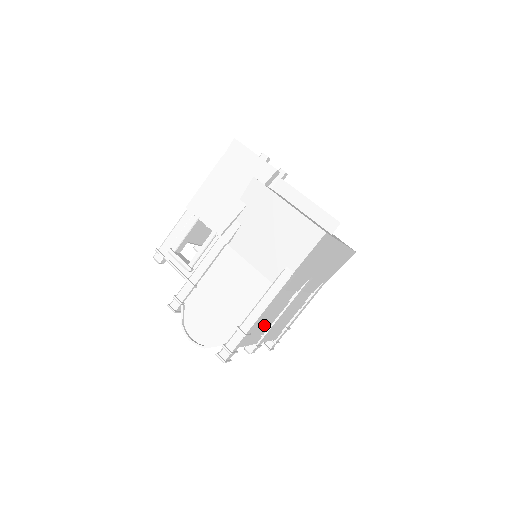
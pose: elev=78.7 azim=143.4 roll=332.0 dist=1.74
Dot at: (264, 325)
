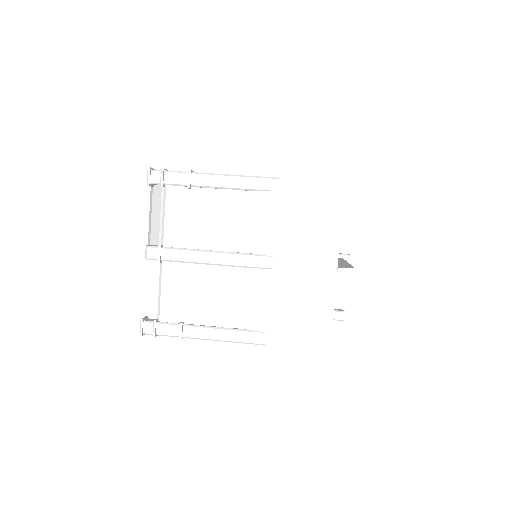
Dot at: (198, 224)
